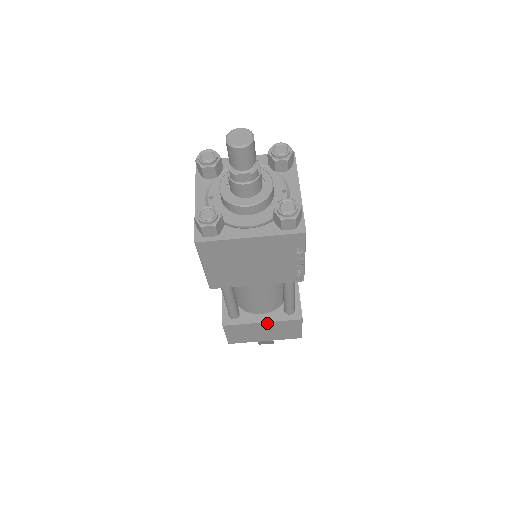
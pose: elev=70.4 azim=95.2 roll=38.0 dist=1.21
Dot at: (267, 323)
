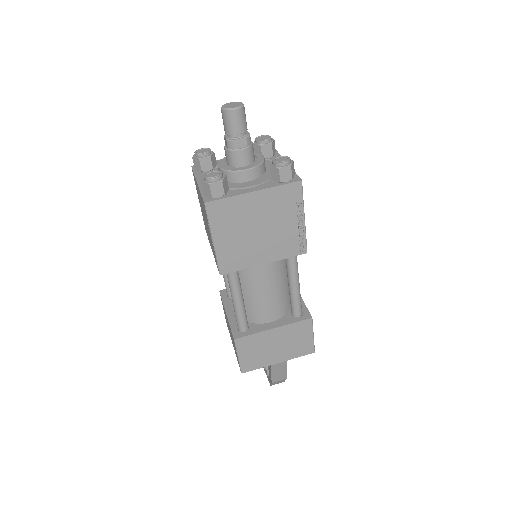
Dot at: (278, 329)
